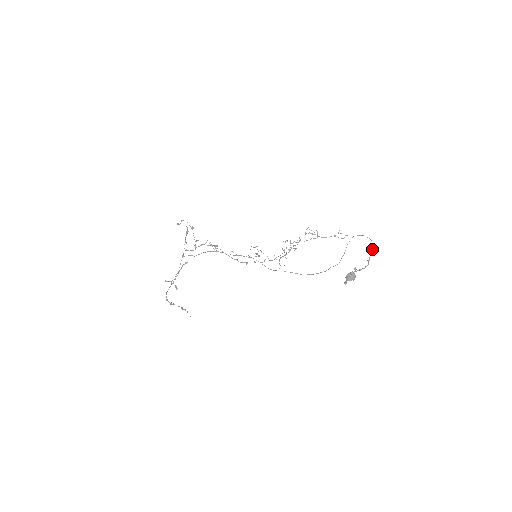
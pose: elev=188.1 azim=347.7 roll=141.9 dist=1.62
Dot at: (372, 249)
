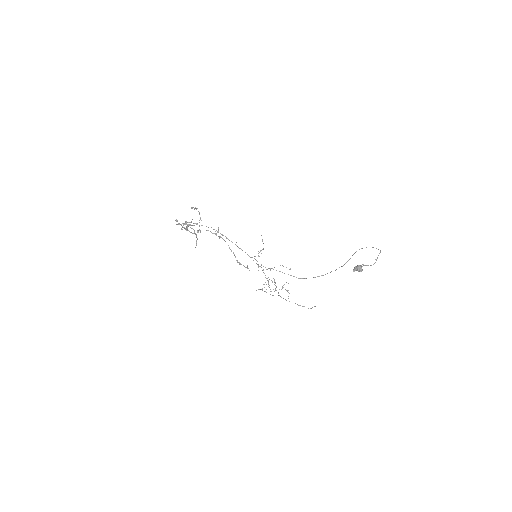
Dot at: (380, 252)
